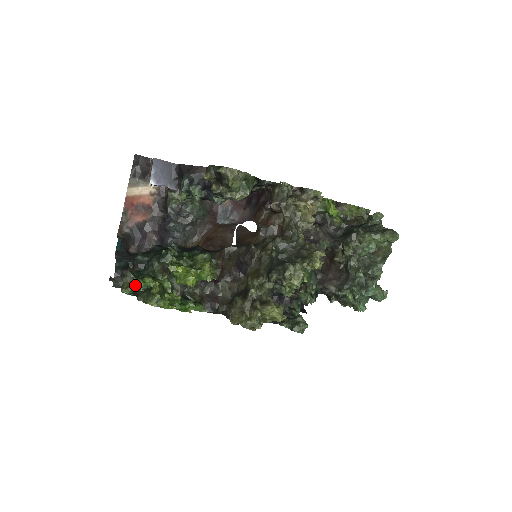
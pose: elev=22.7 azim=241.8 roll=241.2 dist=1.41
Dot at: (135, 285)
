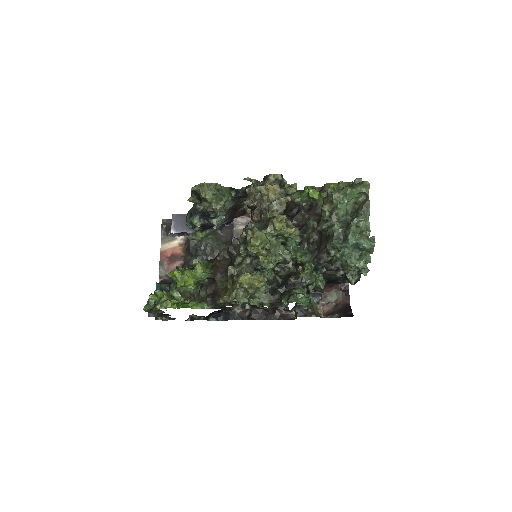
Dot at: (151, 301)
